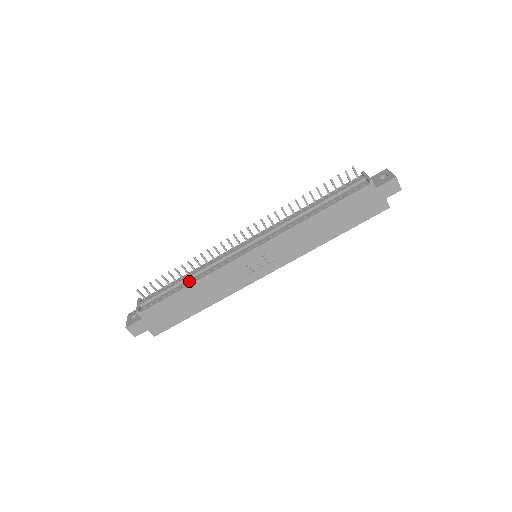
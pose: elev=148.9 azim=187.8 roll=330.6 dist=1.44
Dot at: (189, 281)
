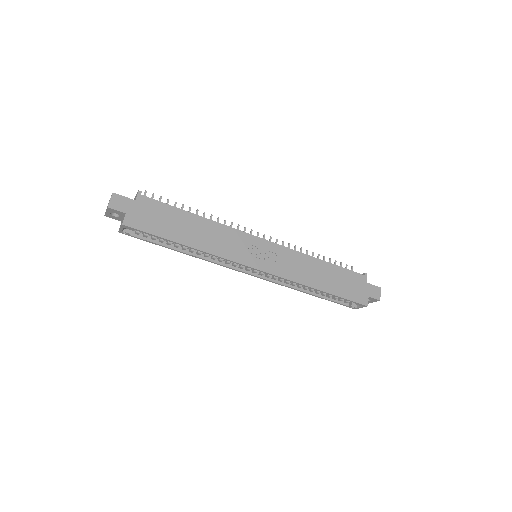
Dot at: occluded
